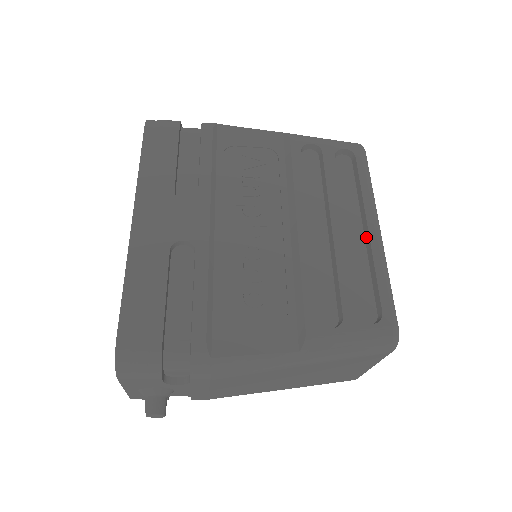
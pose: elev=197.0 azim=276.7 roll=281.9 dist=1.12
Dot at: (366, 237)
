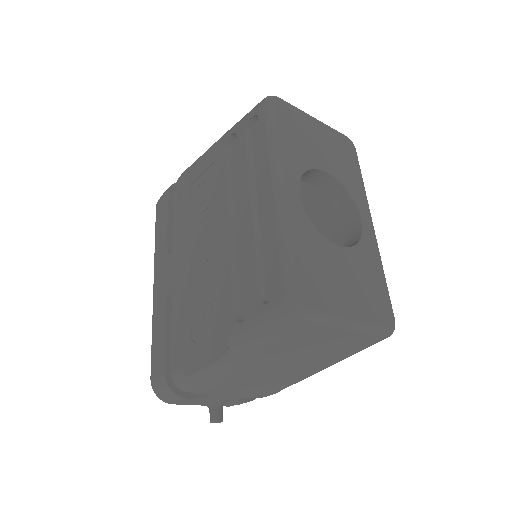
Dot at: (270, 204)
